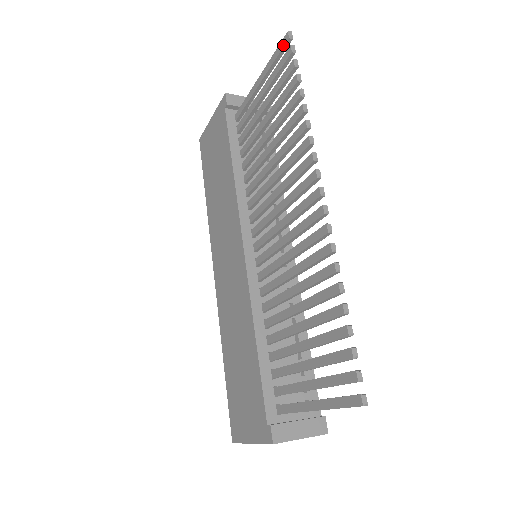
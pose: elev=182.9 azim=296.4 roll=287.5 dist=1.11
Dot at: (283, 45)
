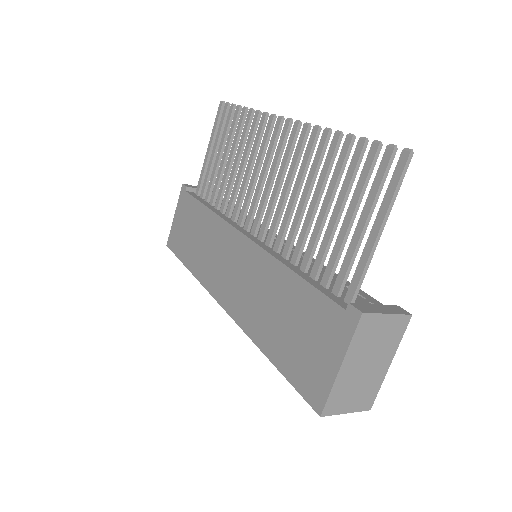
Dot at: (220, 110)
